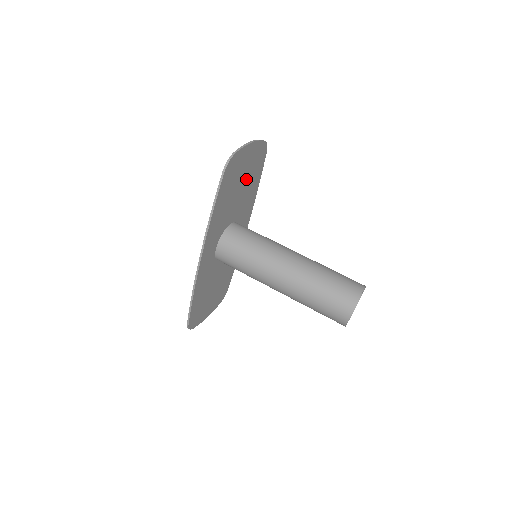
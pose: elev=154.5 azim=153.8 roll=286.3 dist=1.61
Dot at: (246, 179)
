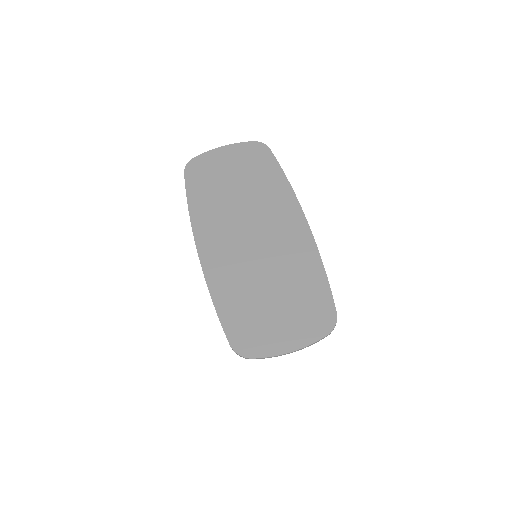
Dot at: (287, 302)
